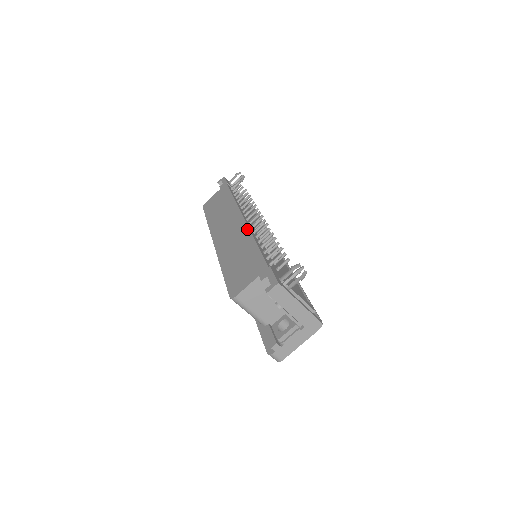
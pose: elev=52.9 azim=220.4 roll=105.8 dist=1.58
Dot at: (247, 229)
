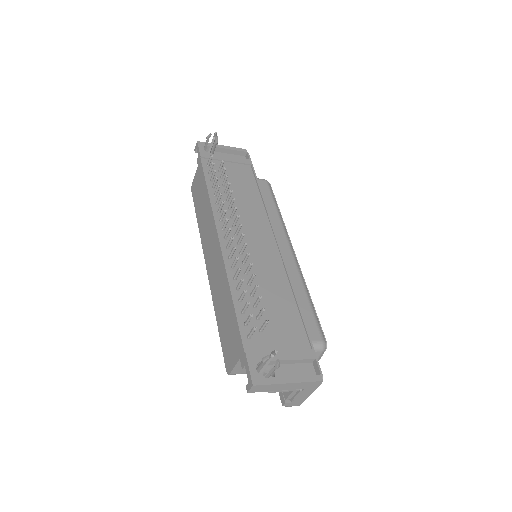
Dot at: (224, 268)
